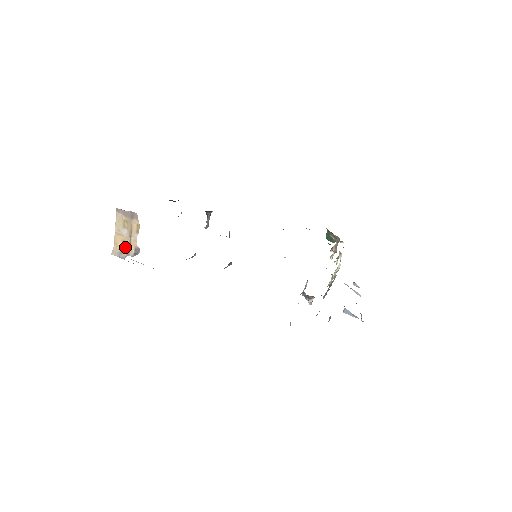
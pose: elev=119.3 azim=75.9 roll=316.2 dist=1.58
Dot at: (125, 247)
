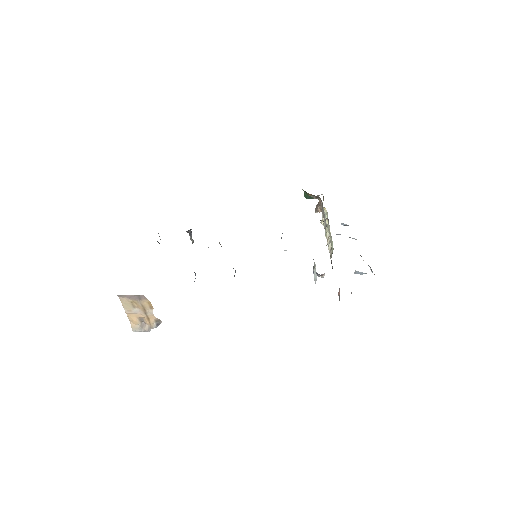
Dot at: (143, 321)
